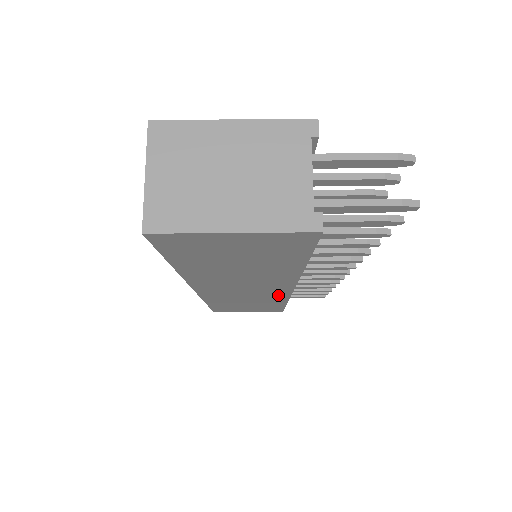
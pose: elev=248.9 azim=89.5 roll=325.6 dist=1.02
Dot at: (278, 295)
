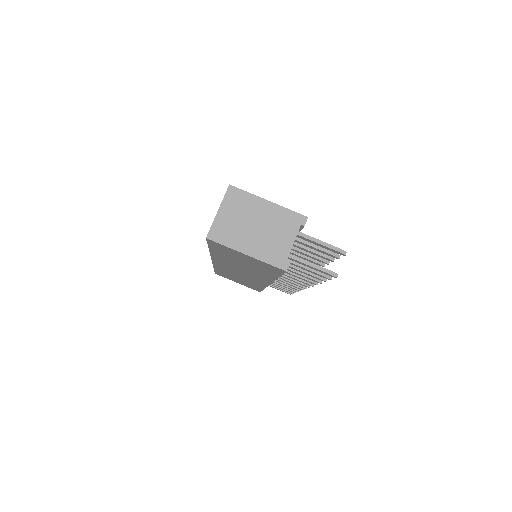
Dot at: (260, 283)
